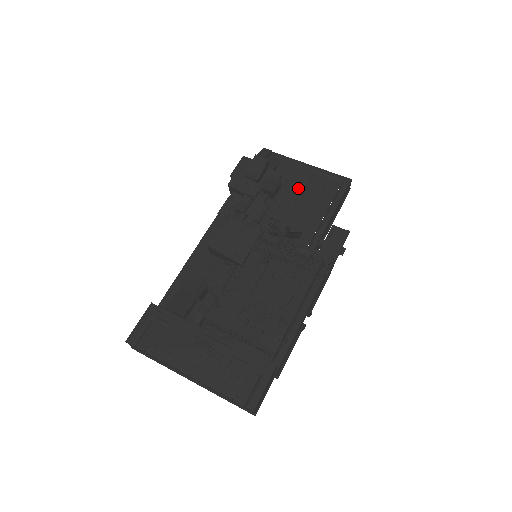
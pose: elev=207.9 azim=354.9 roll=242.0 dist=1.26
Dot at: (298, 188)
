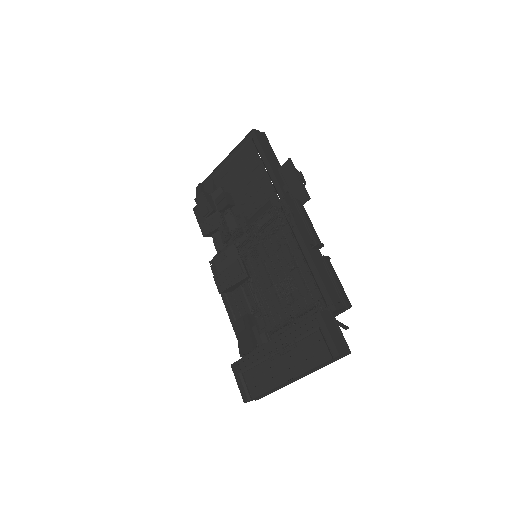
Dot at: (237, 179)
